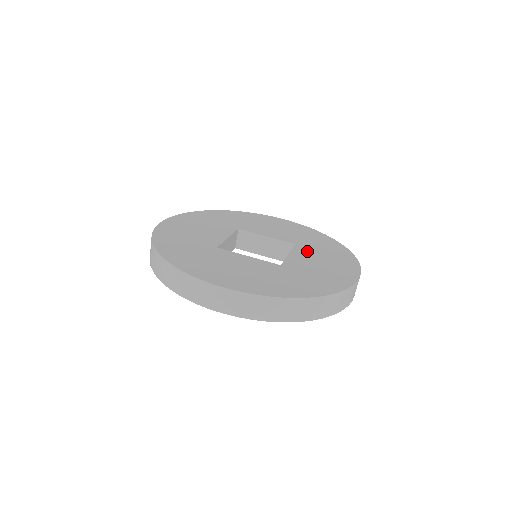
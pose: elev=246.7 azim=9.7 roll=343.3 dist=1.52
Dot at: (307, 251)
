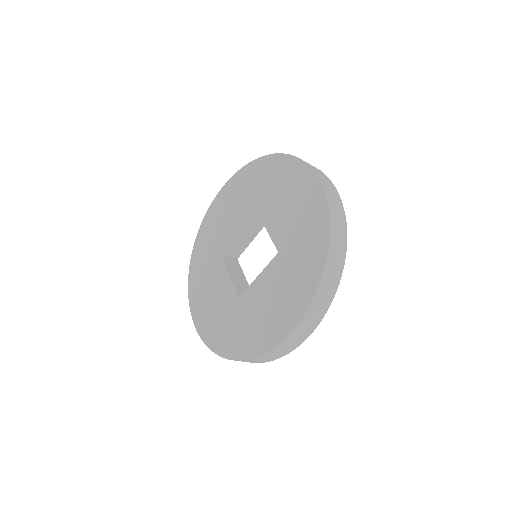
Dot at: (268, 206)
